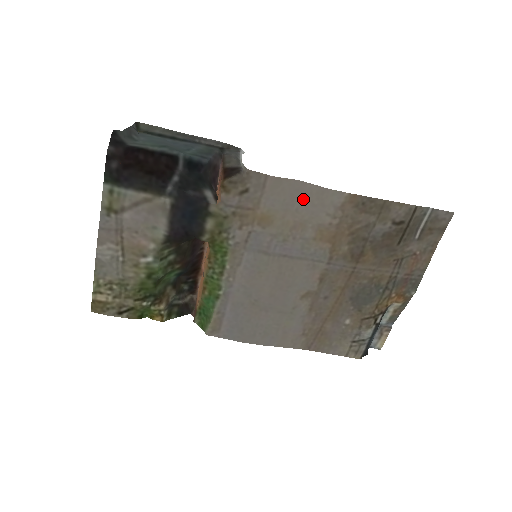
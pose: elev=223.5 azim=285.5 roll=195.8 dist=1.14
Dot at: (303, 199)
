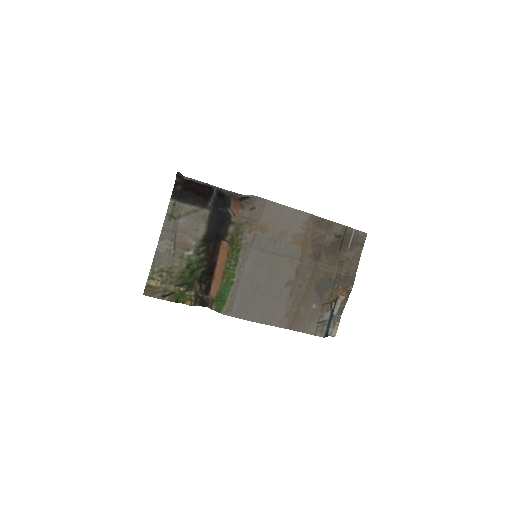
Dot at: (285, 217)
